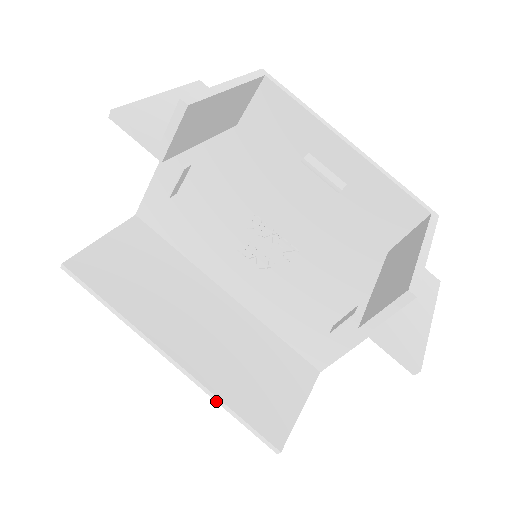
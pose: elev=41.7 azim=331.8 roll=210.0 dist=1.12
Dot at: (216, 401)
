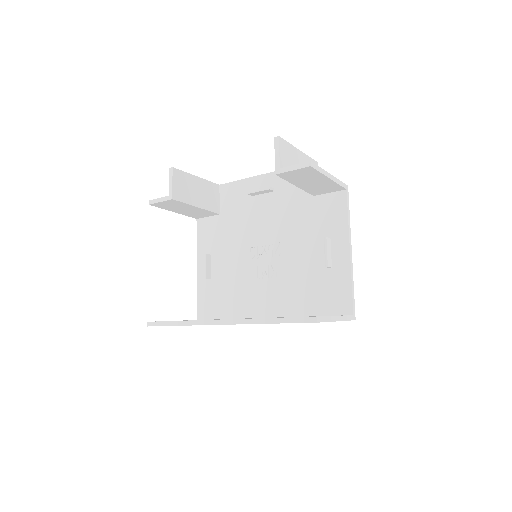
Dot at: (260, 323)
